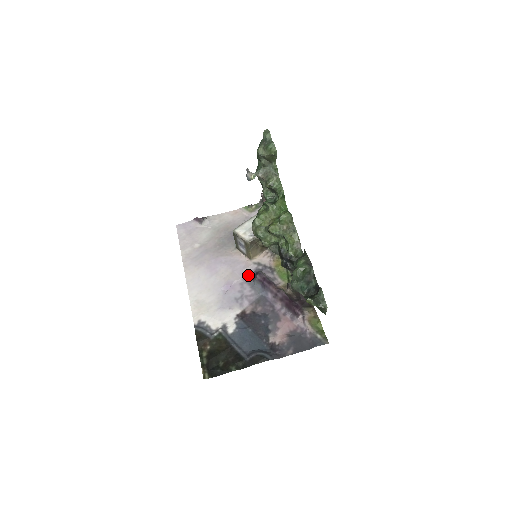
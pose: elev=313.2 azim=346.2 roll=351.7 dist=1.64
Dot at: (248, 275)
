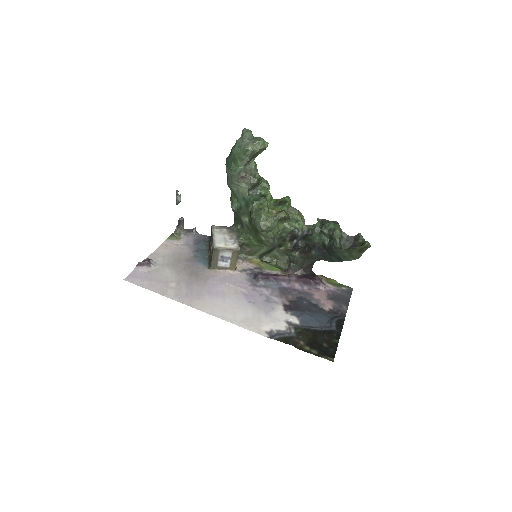
Dot at: (249, 281)
